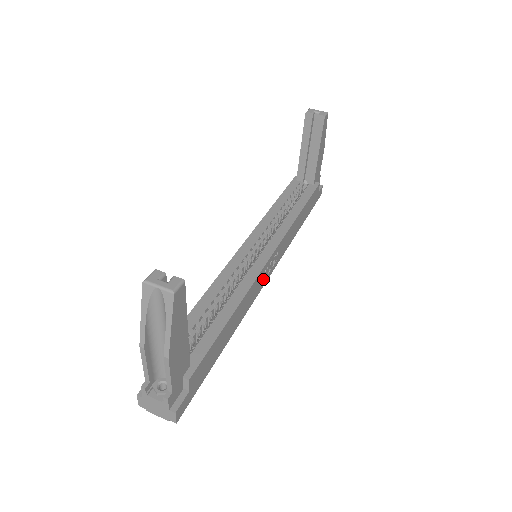
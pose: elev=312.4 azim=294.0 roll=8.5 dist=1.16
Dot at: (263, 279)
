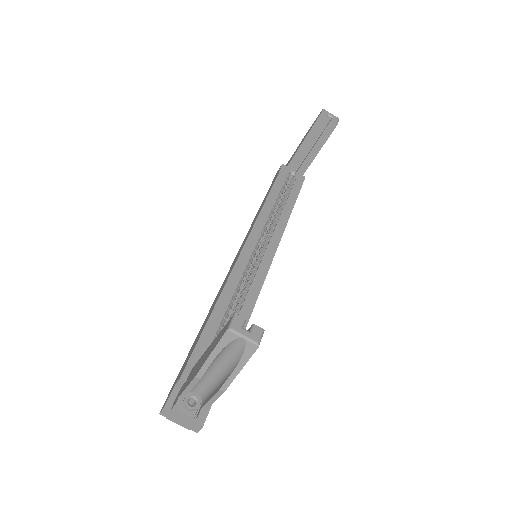
Dot at: occluded
